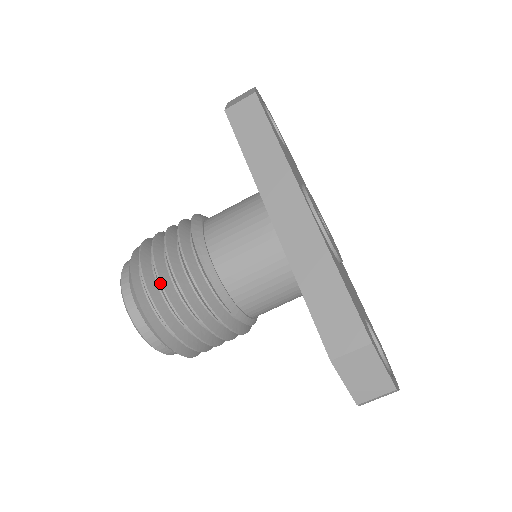
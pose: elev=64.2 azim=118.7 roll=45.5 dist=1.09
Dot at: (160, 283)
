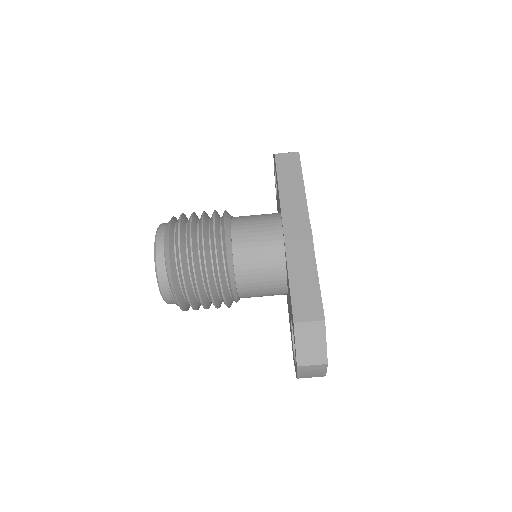
Dot at: (190, 239)
